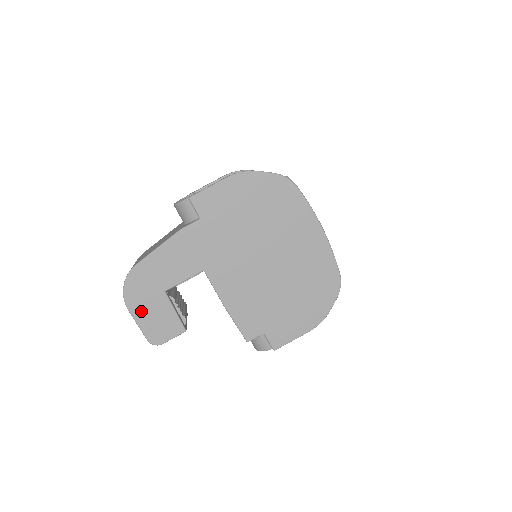
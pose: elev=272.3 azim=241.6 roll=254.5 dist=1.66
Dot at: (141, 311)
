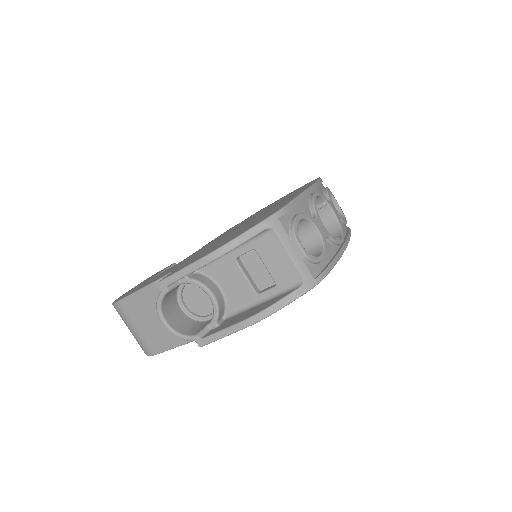
Dot at: occluded
